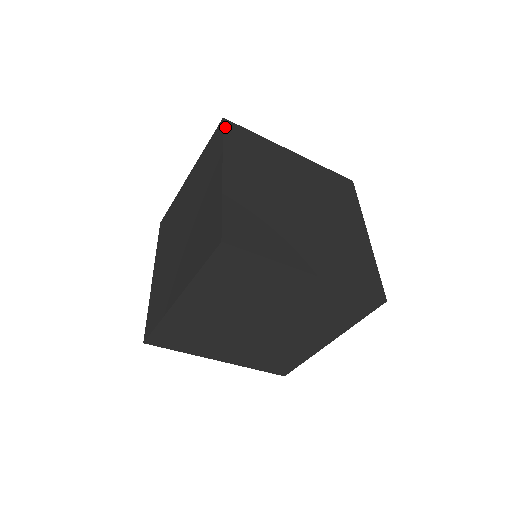
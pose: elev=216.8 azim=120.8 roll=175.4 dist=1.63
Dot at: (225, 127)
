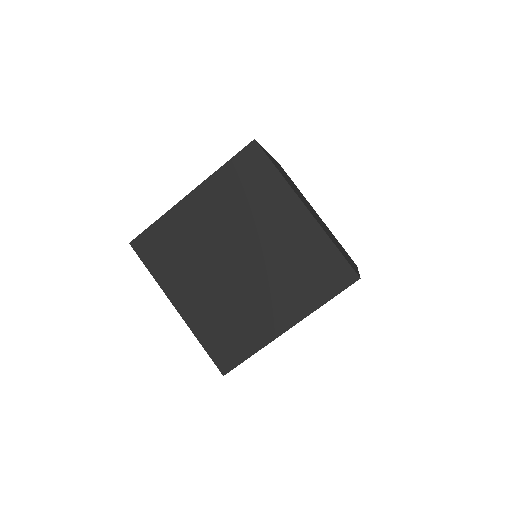
Dot at: occluded
